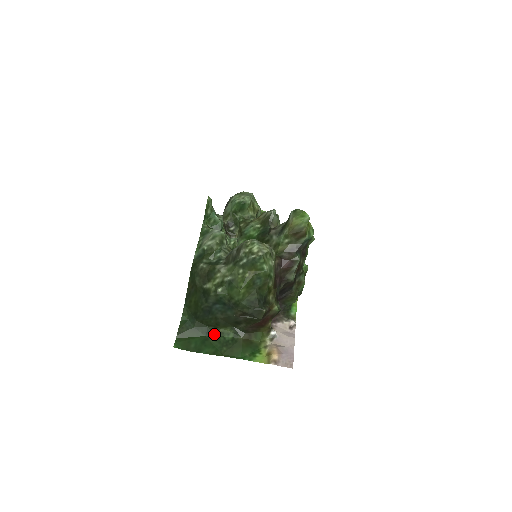
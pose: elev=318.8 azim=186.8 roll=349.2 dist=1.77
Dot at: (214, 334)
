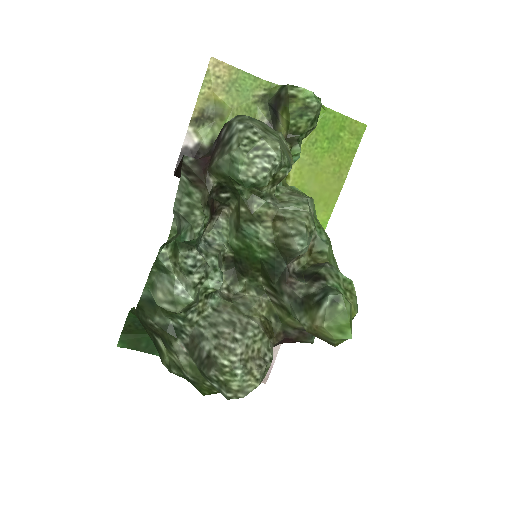
Dot at: occluded
